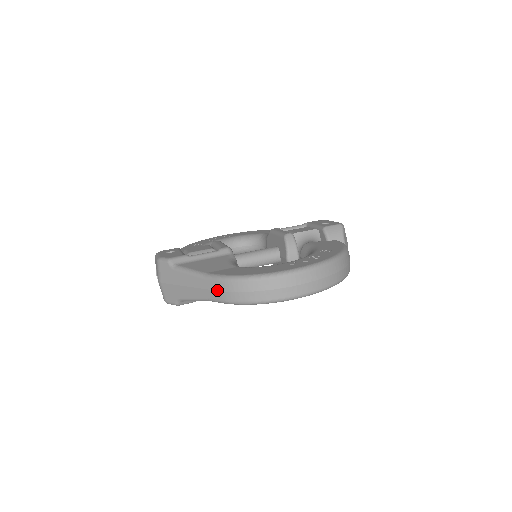
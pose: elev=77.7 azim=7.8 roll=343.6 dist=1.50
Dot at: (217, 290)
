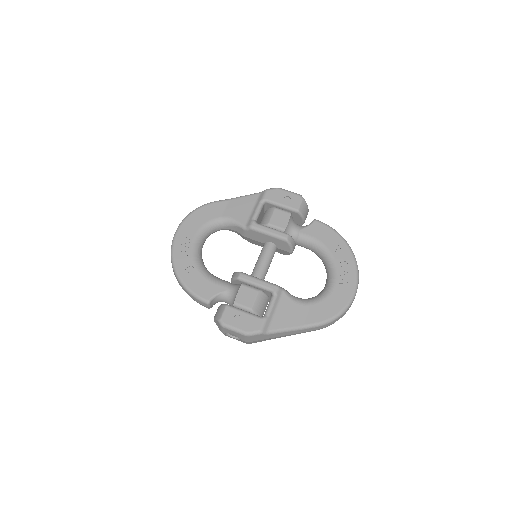
Dot at: occluded
